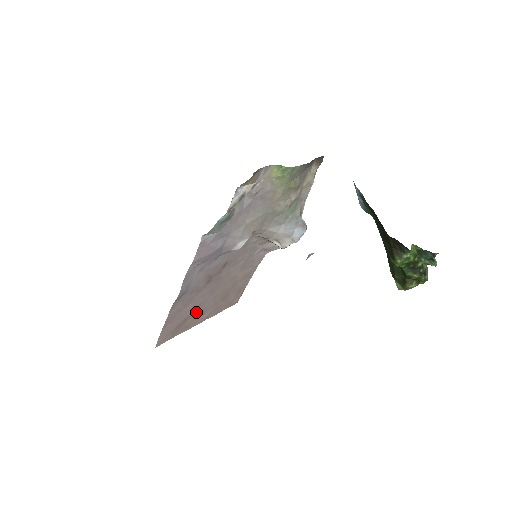
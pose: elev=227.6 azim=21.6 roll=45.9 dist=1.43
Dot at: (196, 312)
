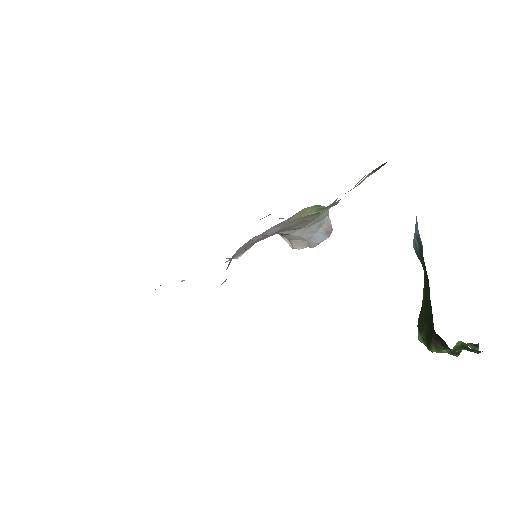
Dot at: occluded
